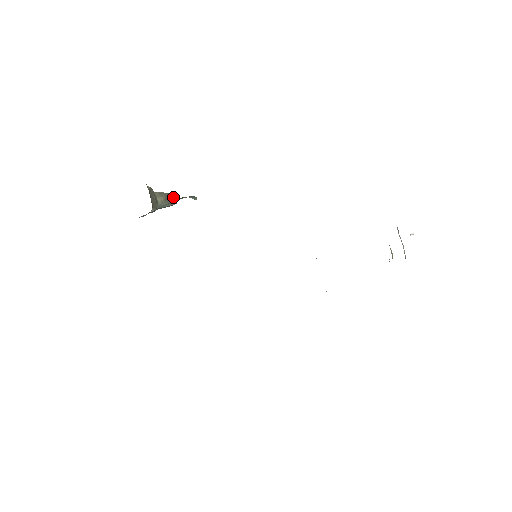
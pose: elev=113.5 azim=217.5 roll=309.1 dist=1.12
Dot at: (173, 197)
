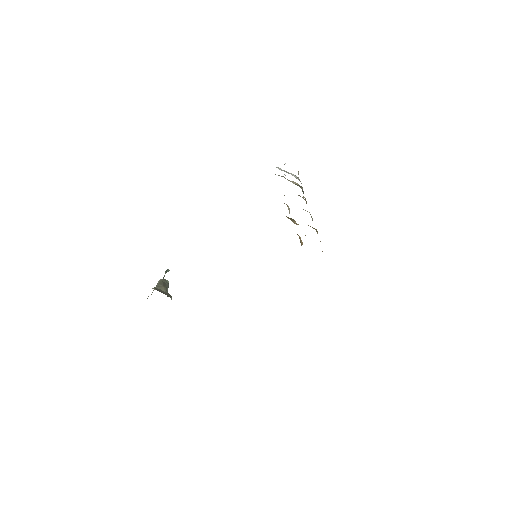
Dot at: (164, 281)
